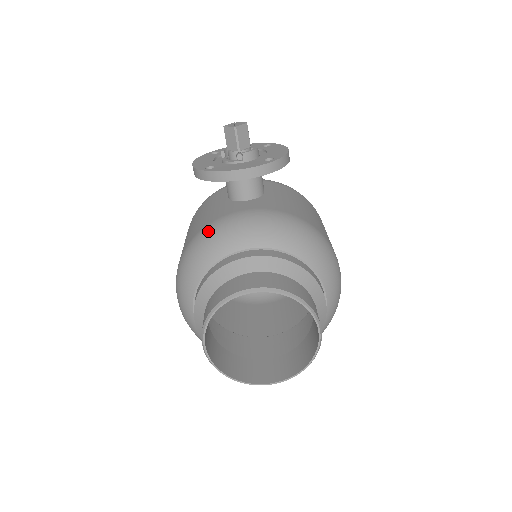
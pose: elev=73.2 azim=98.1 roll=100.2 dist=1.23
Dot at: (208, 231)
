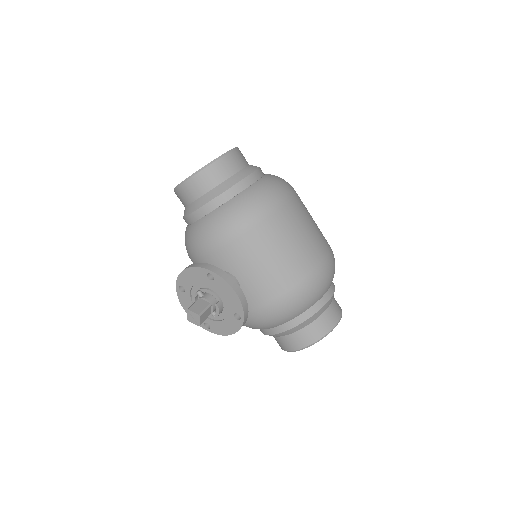
Dot at: occluded
